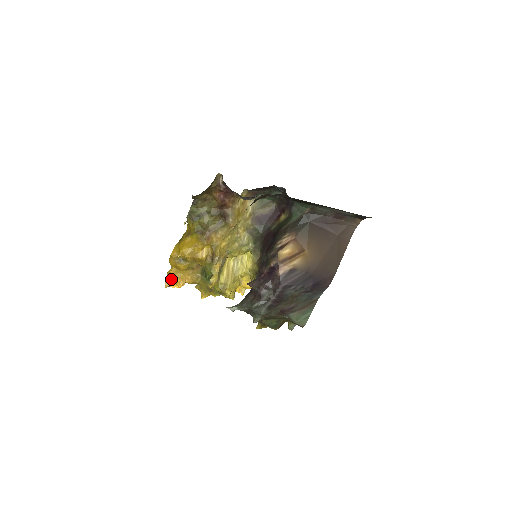
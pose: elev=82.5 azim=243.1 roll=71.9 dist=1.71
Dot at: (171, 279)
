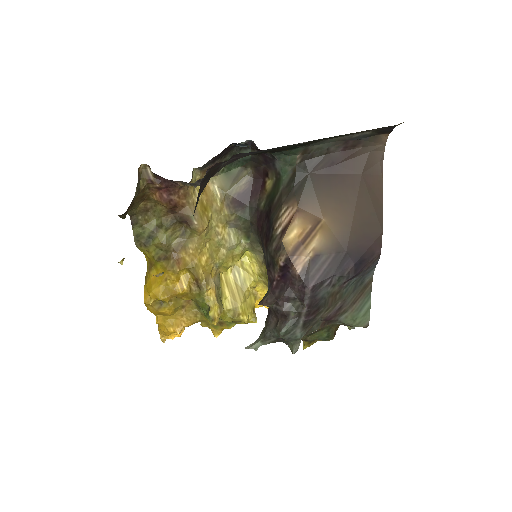
Dot at: (163, 330)
